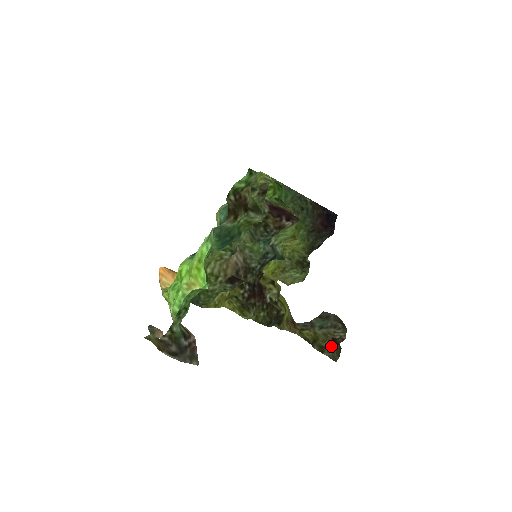
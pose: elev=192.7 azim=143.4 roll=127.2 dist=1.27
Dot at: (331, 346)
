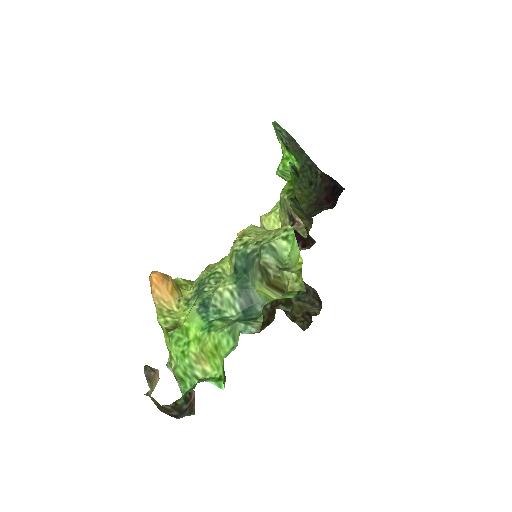
Dot at: (303, 317)
